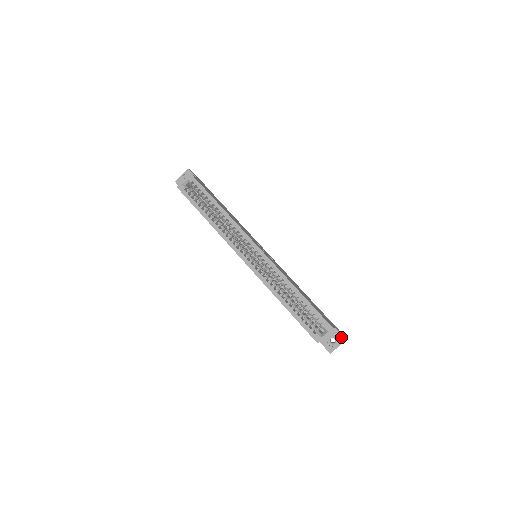
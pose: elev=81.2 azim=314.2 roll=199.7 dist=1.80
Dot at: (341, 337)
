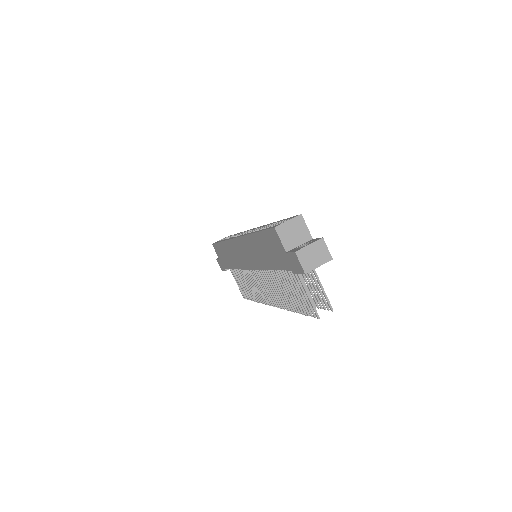
Dot at: (317, 239)
